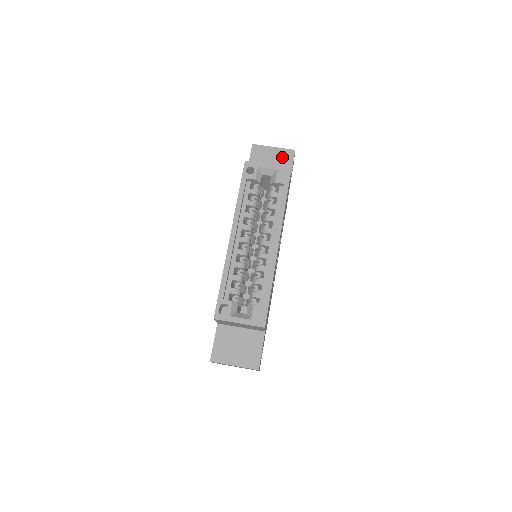
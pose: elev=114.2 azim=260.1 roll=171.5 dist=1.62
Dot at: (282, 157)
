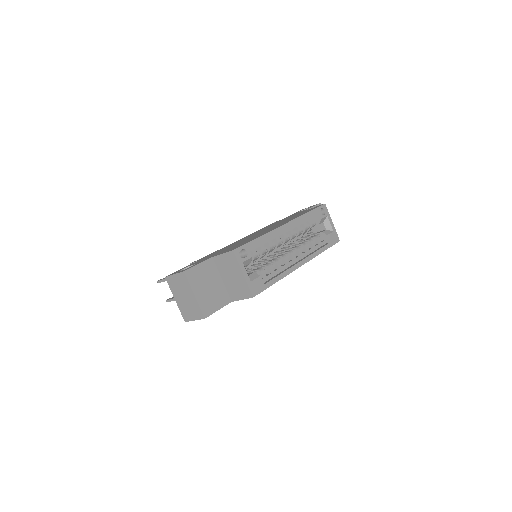
Dot at: occluded
